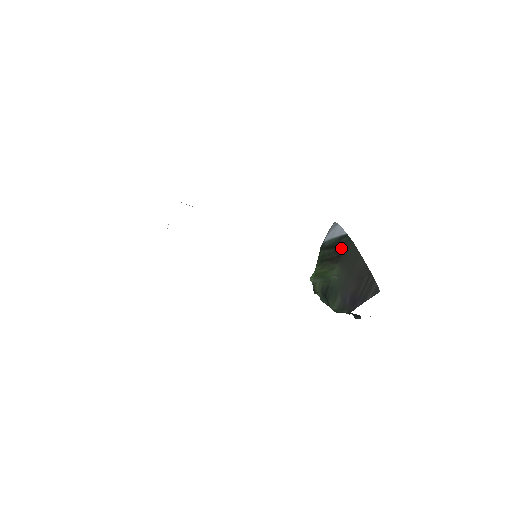
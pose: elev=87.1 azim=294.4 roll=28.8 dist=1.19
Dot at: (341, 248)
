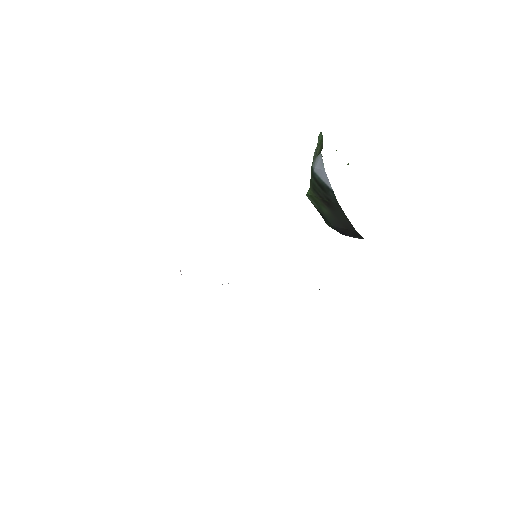
Dot at: (329, 199)
